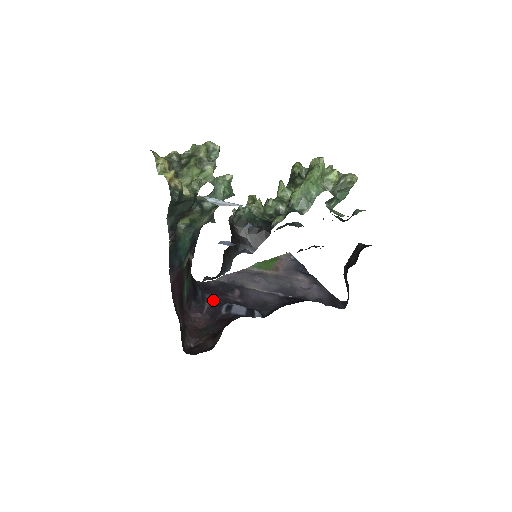
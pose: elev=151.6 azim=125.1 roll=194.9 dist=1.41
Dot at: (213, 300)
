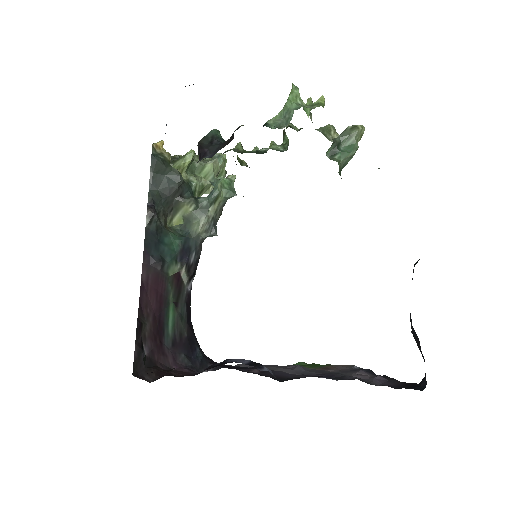
Dot at: (216, 369)
